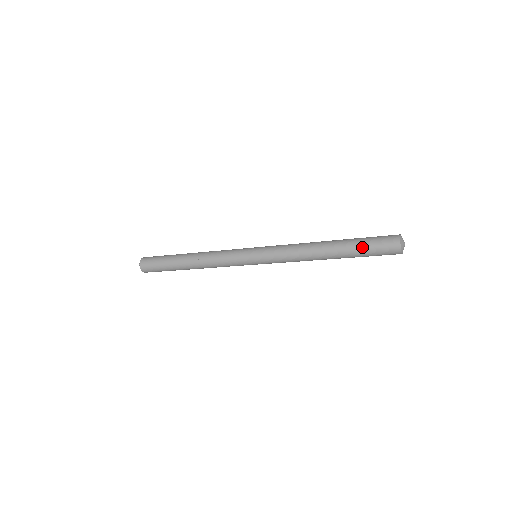
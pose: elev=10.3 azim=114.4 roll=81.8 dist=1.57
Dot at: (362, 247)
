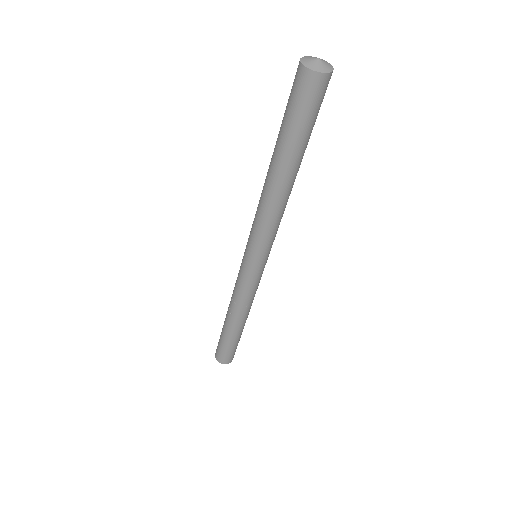
Dot at: (289, 128)
